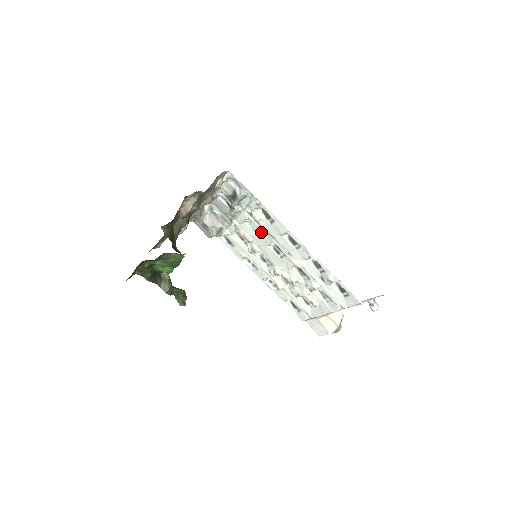
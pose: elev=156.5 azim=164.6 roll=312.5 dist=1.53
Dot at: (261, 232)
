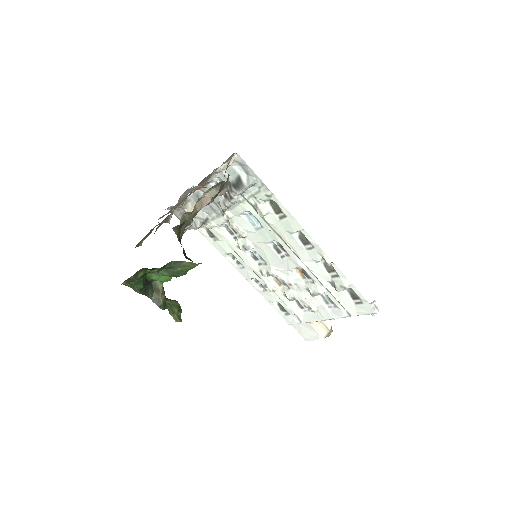
Dot at: (262, 227)
